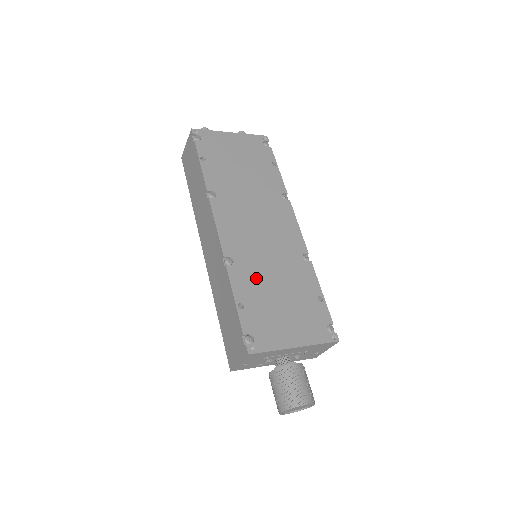
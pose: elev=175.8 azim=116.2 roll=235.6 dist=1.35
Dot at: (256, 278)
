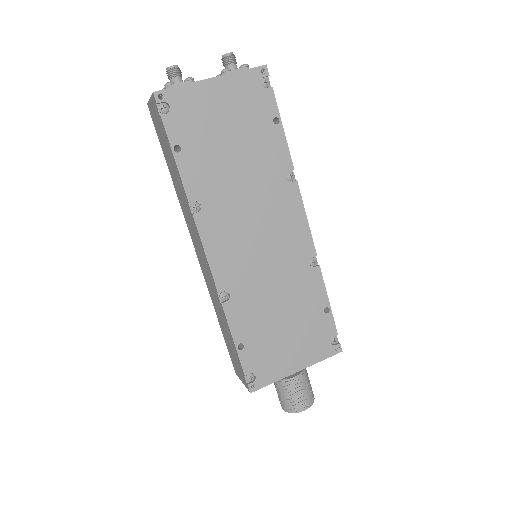
Dot at: (256, 308)
